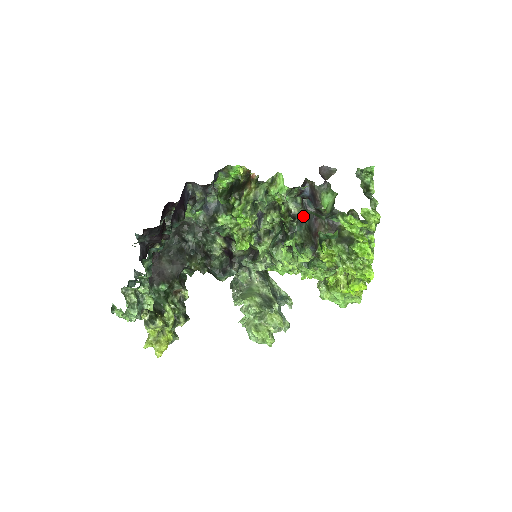
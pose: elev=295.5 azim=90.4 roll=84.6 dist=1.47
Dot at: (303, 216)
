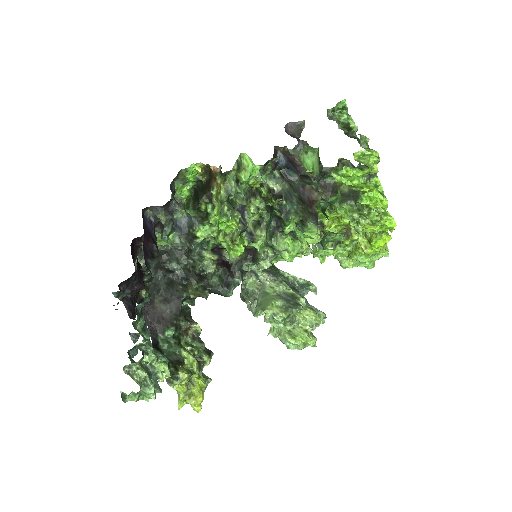
Dot at: (289, 189)
